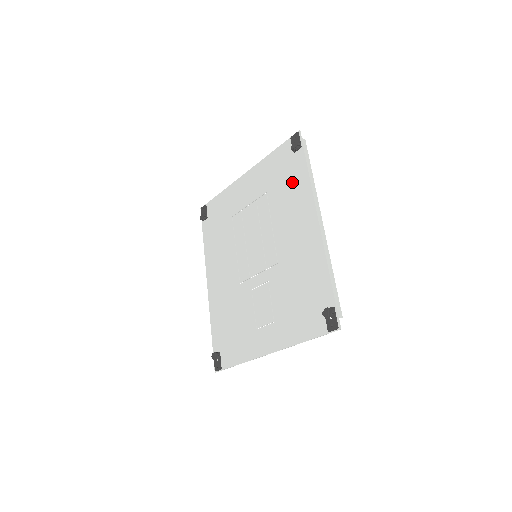
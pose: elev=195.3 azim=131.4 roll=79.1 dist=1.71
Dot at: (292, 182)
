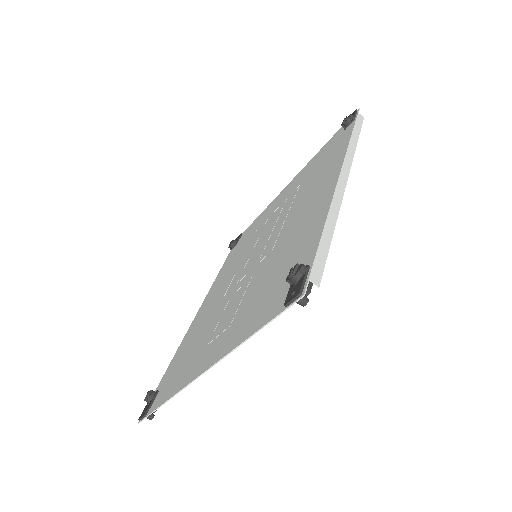
Dot at: (329, 157)
